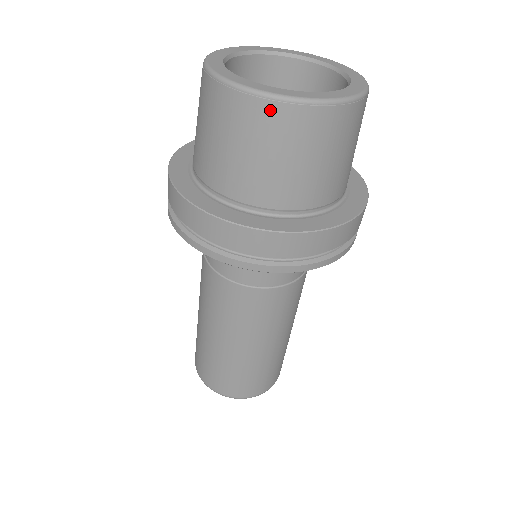
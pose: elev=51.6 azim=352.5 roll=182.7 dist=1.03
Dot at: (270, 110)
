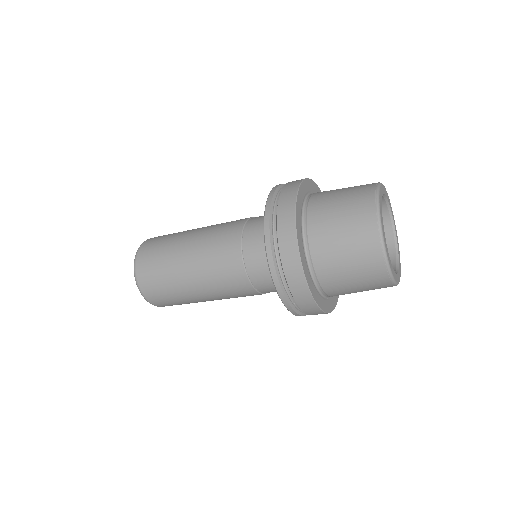
Dot at: occluded
